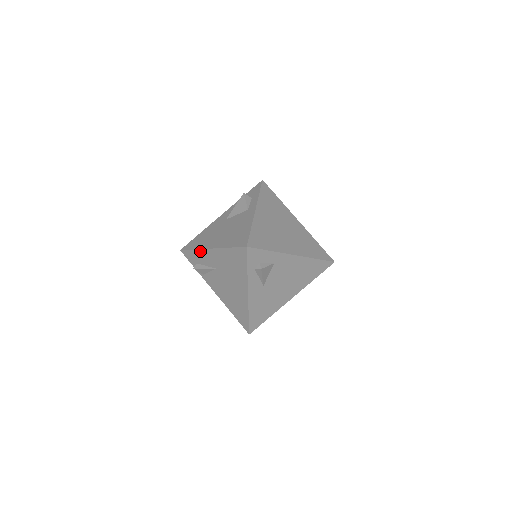
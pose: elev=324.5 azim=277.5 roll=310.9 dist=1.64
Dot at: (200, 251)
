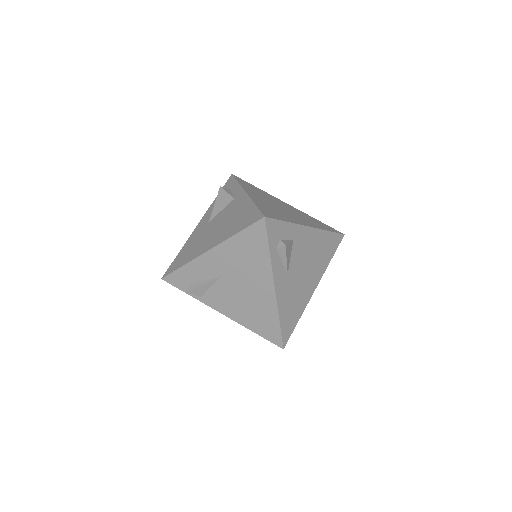
Dot at: (193, 263)
